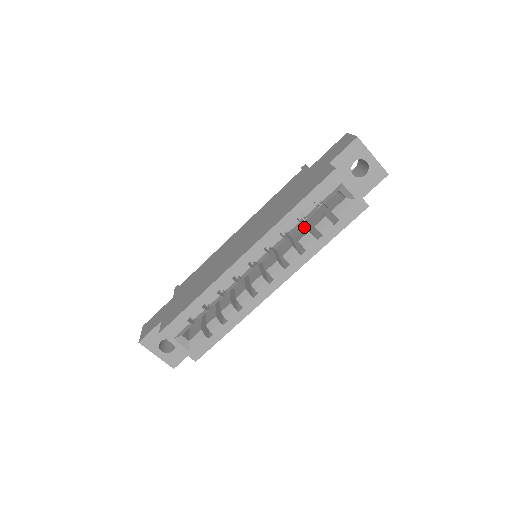
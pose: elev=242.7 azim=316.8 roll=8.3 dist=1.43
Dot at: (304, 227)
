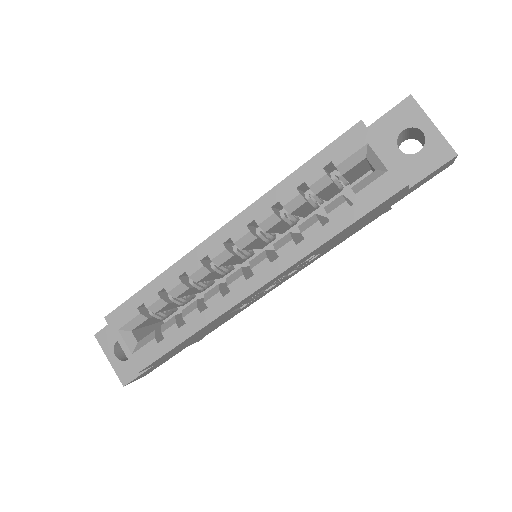
Dot at: occluded
